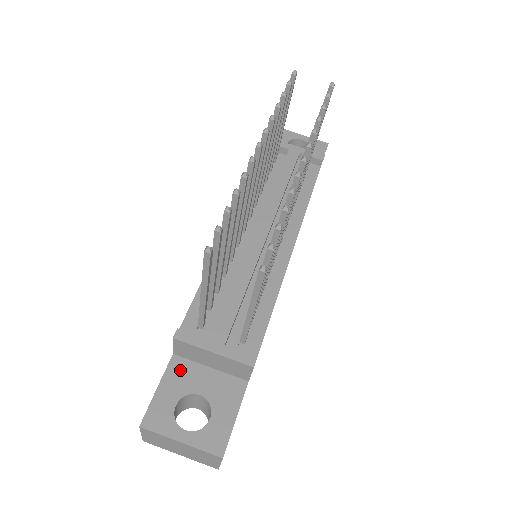
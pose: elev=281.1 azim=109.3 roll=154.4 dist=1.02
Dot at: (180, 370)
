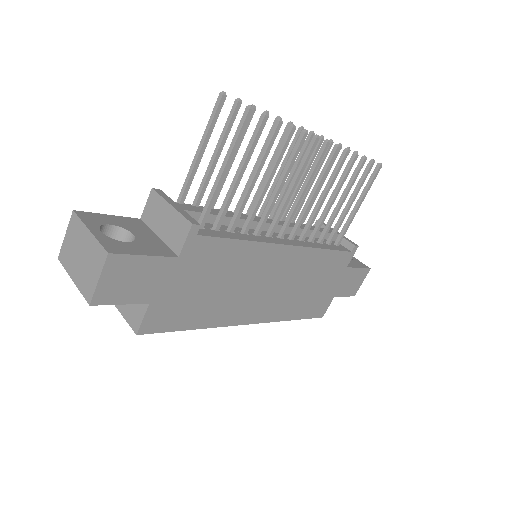
Dot at: (135, 223)
